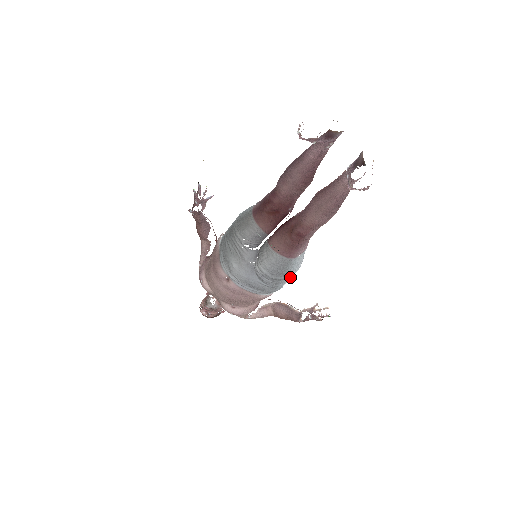
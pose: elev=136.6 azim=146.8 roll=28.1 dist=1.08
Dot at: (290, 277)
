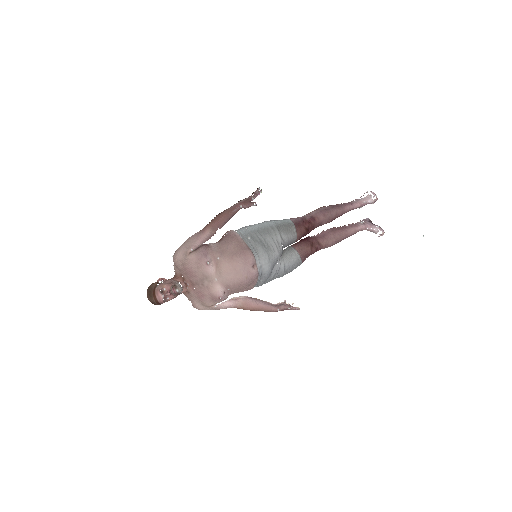
Dot at: occluded
